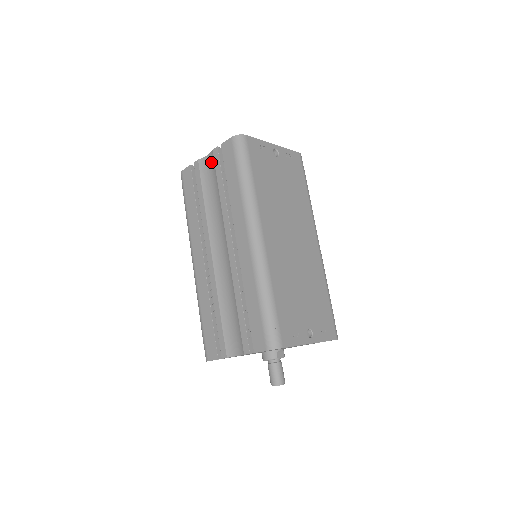
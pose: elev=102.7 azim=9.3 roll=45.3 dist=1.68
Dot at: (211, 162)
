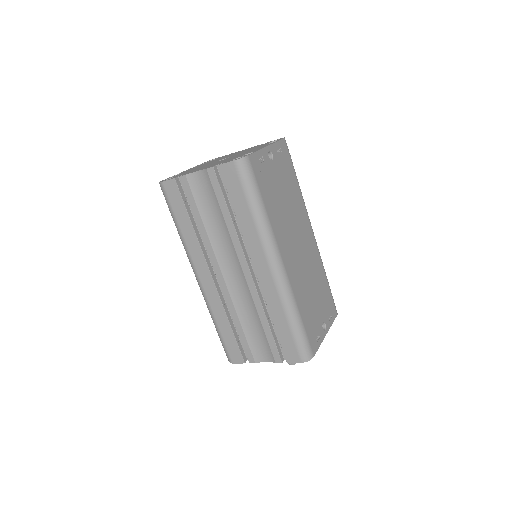
Dot at: (205, 181)
